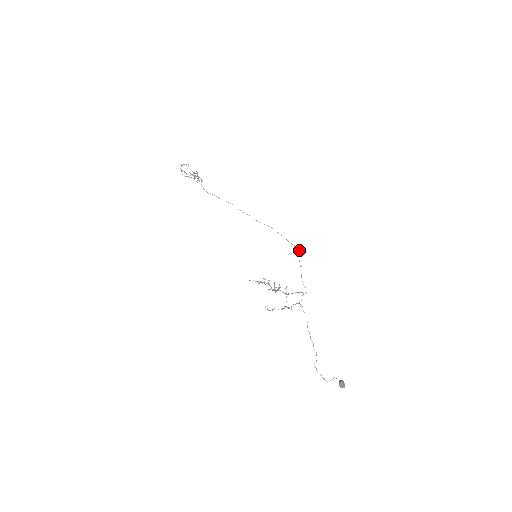
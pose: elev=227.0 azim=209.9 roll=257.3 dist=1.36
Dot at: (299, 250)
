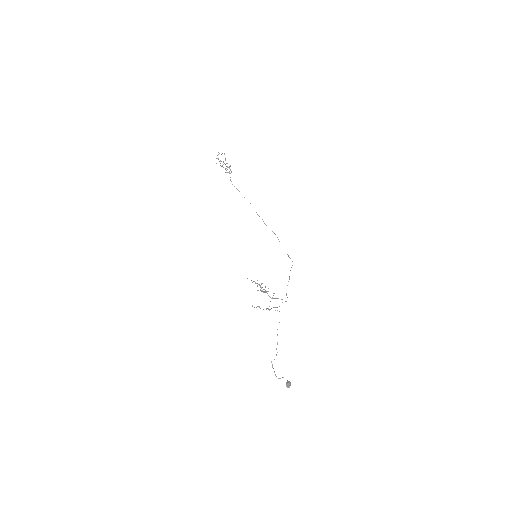
Dot at: occluded
